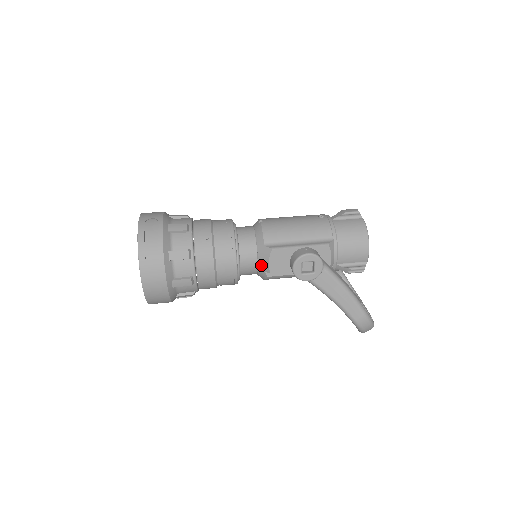
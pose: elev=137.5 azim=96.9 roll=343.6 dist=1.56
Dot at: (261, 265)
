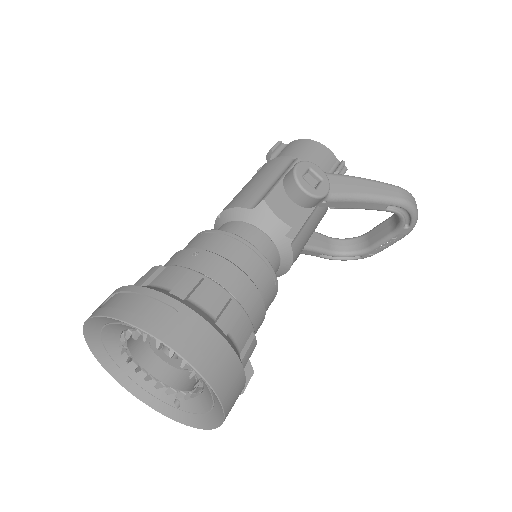
Dot at: (274, 233)
